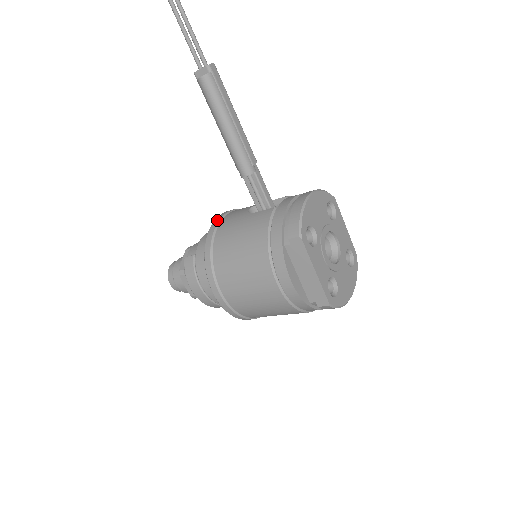
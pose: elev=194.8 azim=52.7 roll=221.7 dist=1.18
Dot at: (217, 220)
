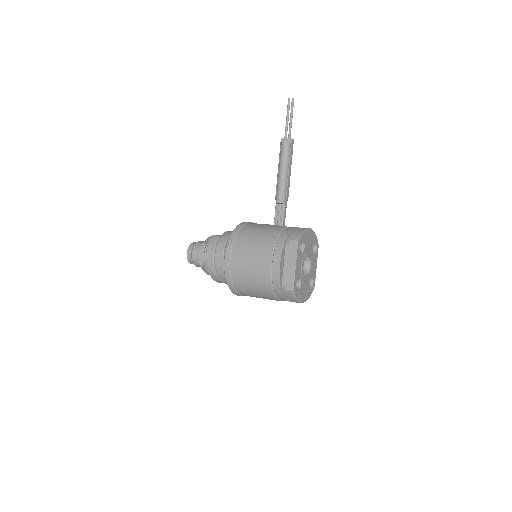
Dot at: (246, 222)
